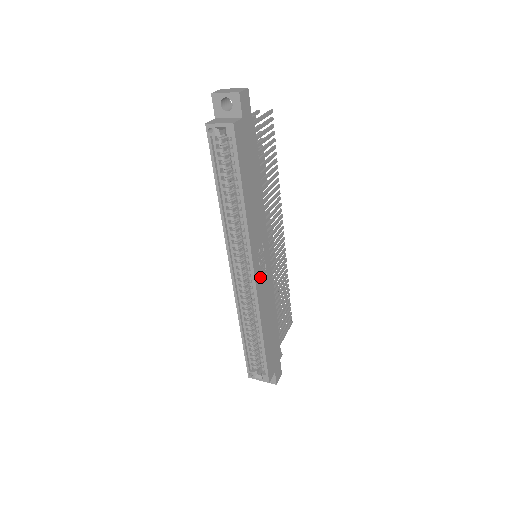
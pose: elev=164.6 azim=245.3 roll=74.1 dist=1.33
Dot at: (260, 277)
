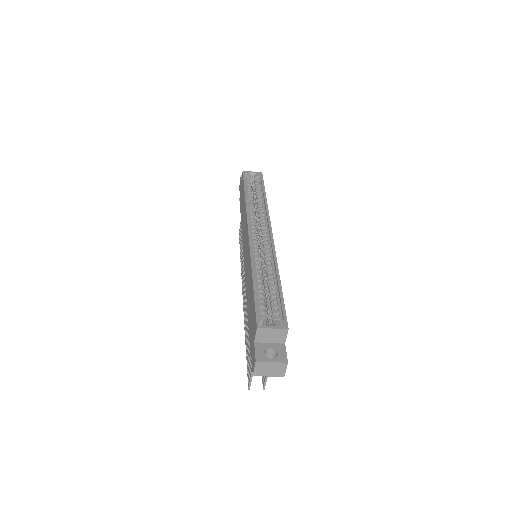
Dot at: occluded
